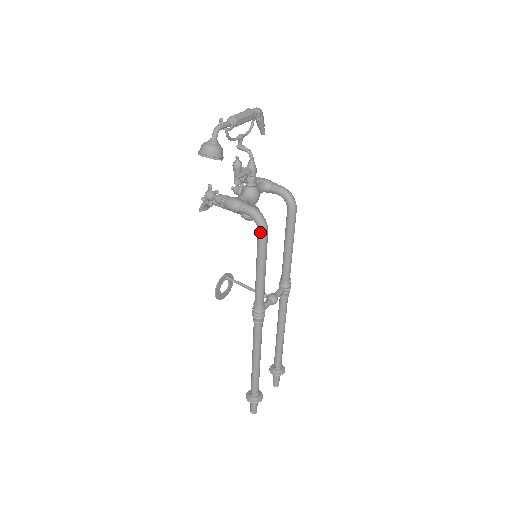
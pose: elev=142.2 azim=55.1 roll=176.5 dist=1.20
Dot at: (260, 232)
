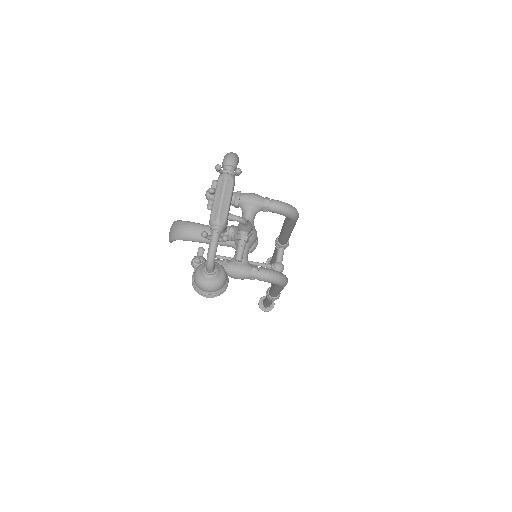
Dot at: (281, 287)
